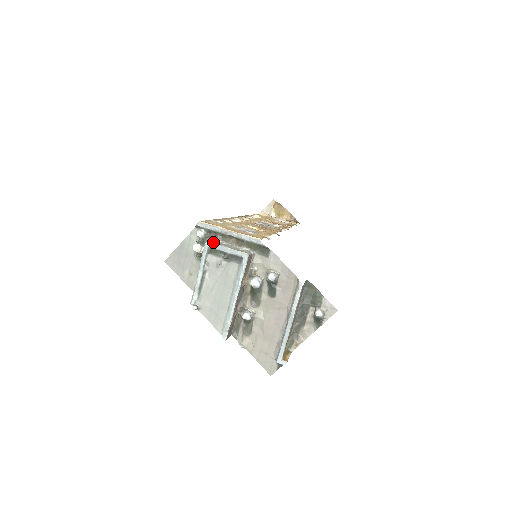
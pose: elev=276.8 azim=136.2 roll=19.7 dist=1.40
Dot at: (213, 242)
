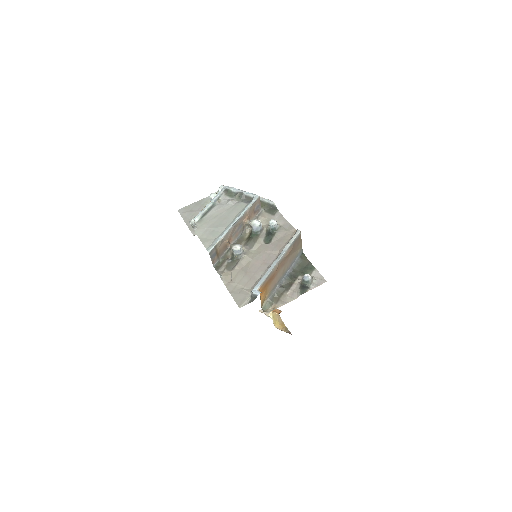
Dot at: (231, 188)
